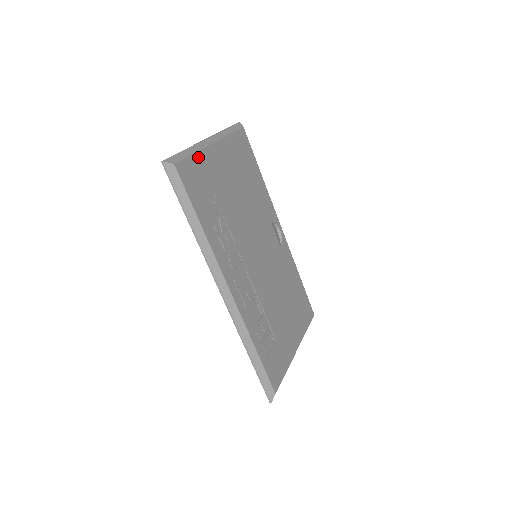
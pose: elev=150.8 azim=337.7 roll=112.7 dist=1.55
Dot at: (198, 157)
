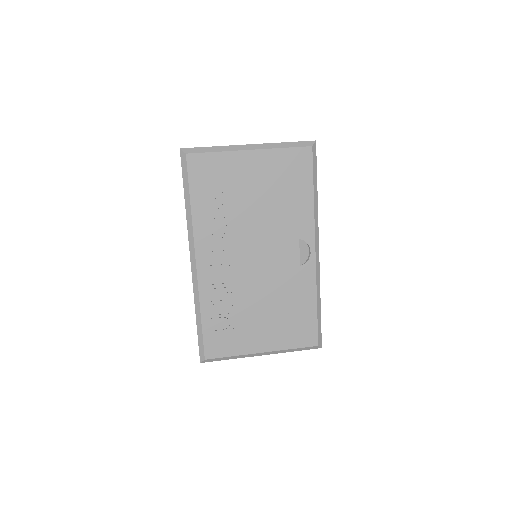
Dot at: (220, 156)
